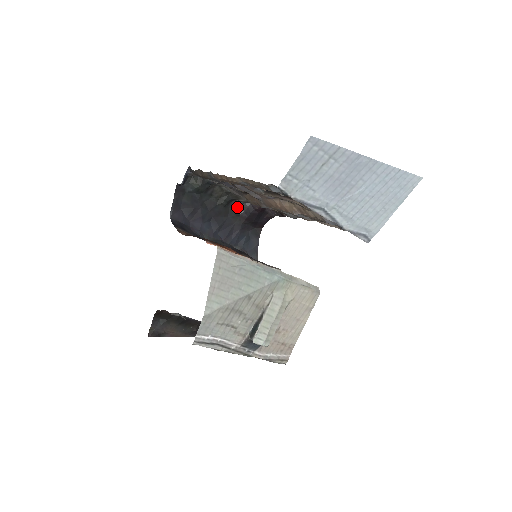
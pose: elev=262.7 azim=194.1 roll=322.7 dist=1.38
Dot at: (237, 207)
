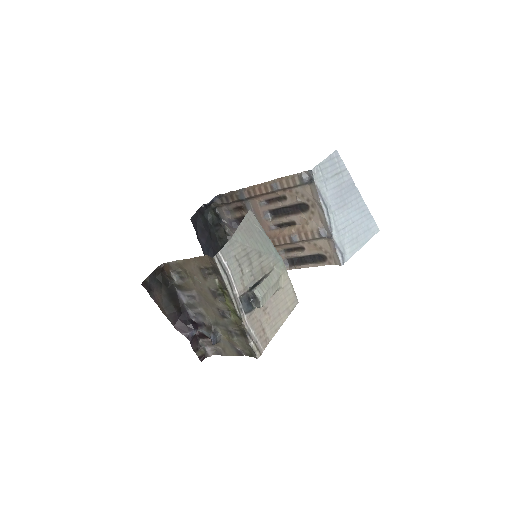
Dot at: occluded
